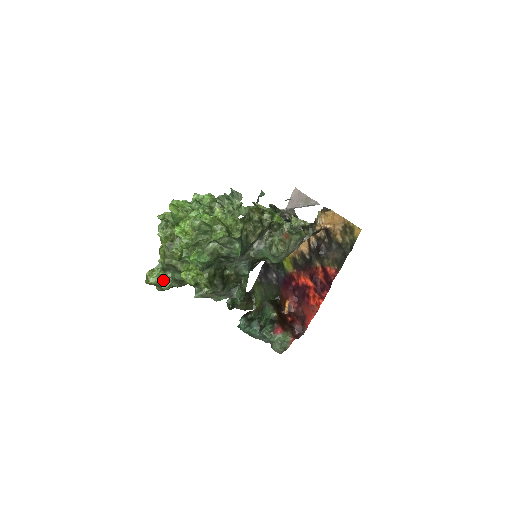
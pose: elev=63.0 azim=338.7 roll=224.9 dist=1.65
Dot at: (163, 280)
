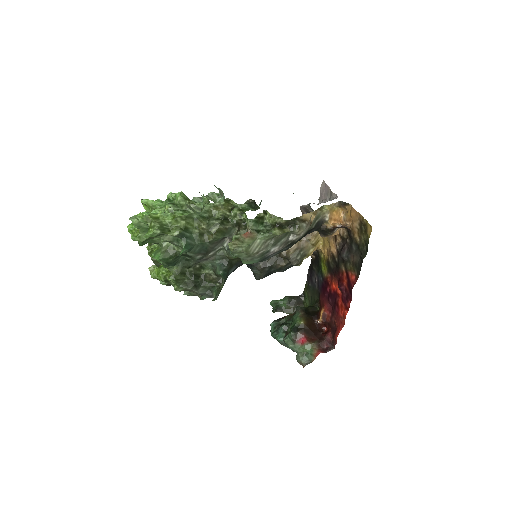
Dot at: occluded
